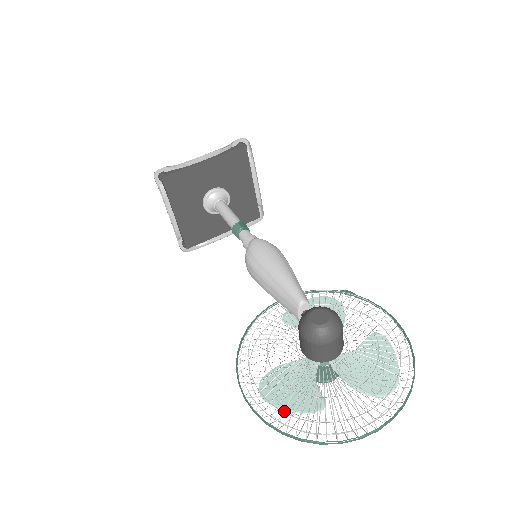
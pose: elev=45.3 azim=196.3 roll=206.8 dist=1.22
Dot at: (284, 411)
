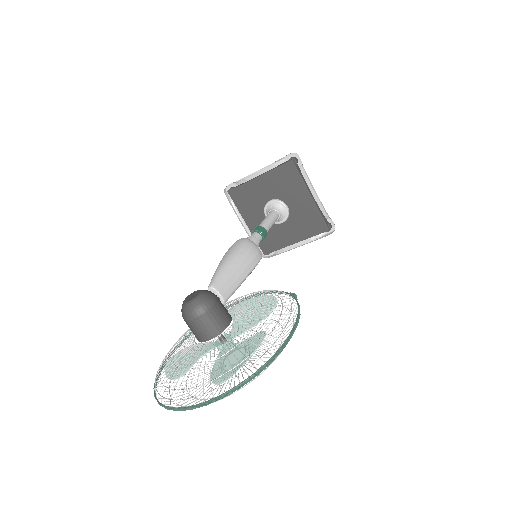
Dot at: occluded
